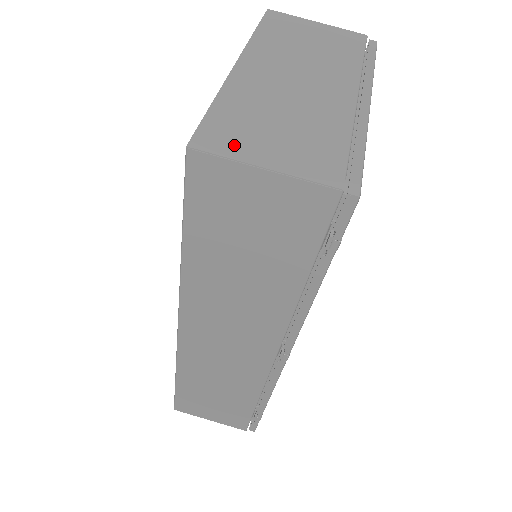
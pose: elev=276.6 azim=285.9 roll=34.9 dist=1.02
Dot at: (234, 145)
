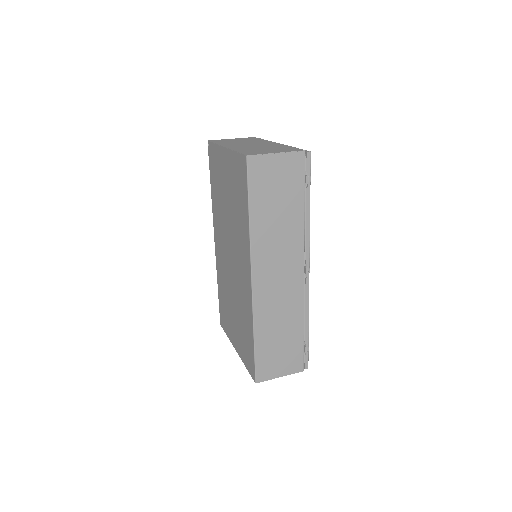
Dot at: (259, 153)
